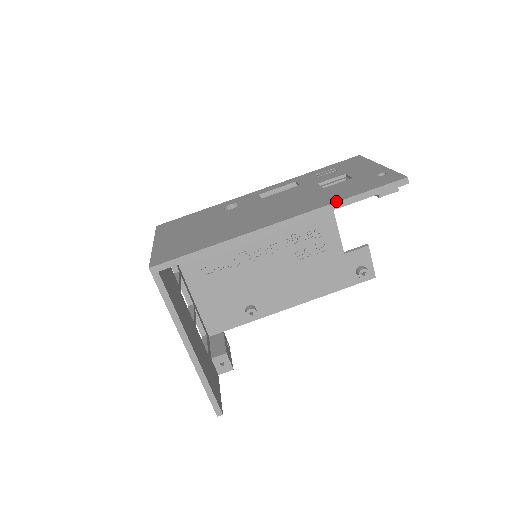
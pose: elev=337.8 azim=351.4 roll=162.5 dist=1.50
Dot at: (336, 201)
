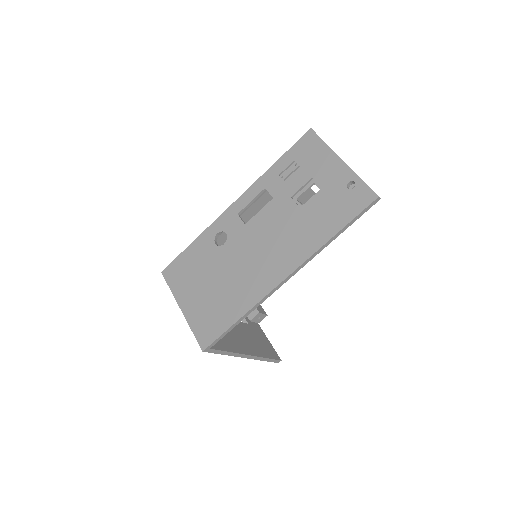
Dot at: (325, 242)
